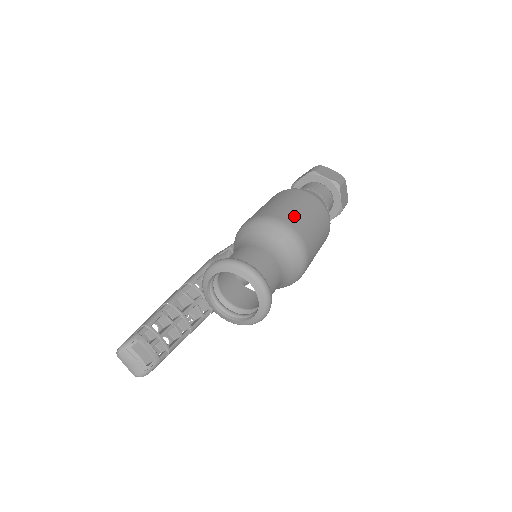
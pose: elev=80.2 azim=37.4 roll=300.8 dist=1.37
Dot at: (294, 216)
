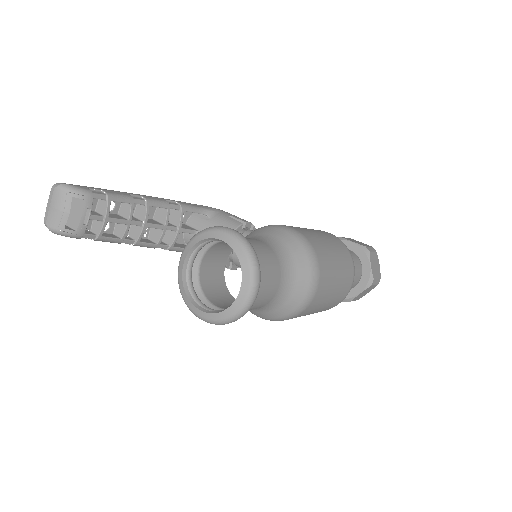
Dot at: (329, 272)
